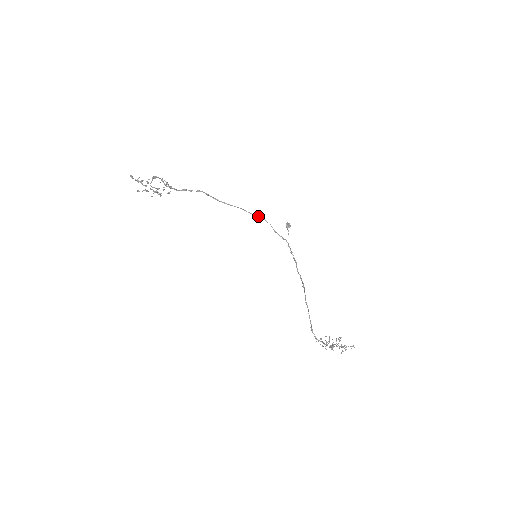
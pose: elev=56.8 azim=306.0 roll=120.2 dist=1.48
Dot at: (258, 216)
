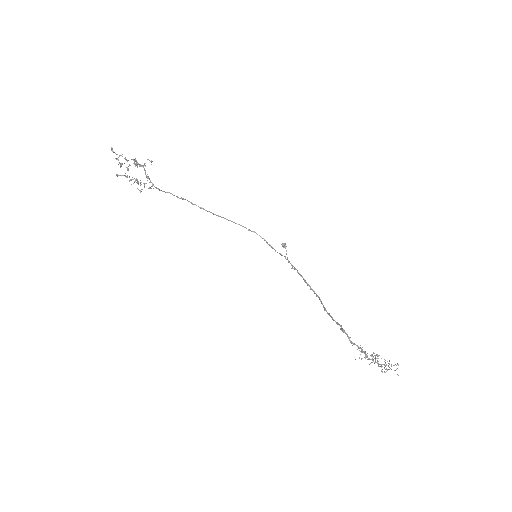
Dot at: (250, 230)
